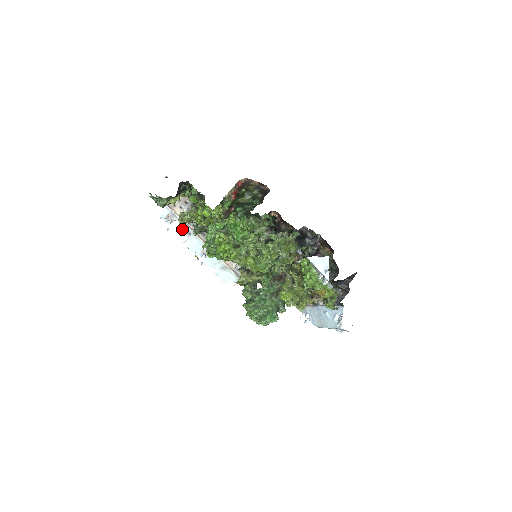
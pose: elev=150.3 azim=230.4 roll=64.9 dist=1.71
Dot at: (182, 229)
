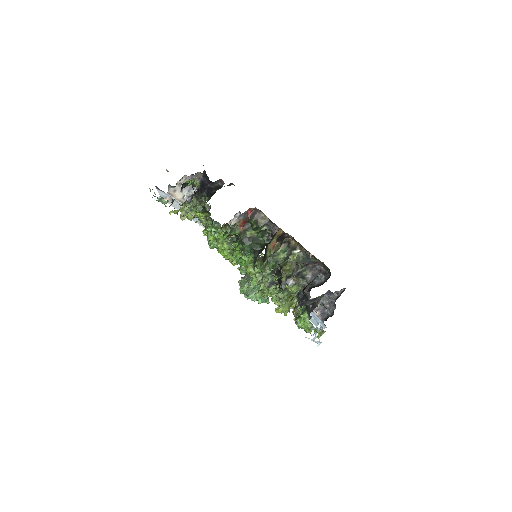
Dot at: occluded
